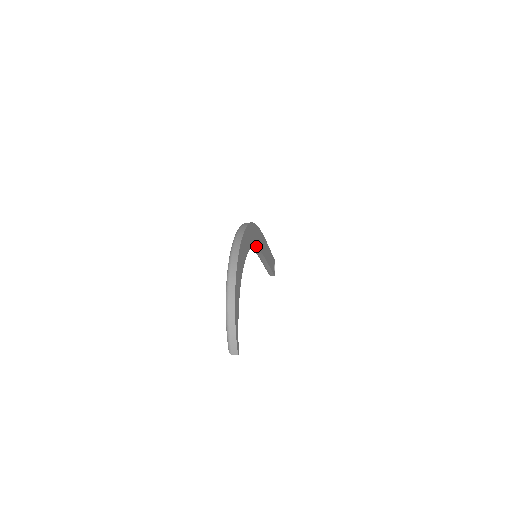
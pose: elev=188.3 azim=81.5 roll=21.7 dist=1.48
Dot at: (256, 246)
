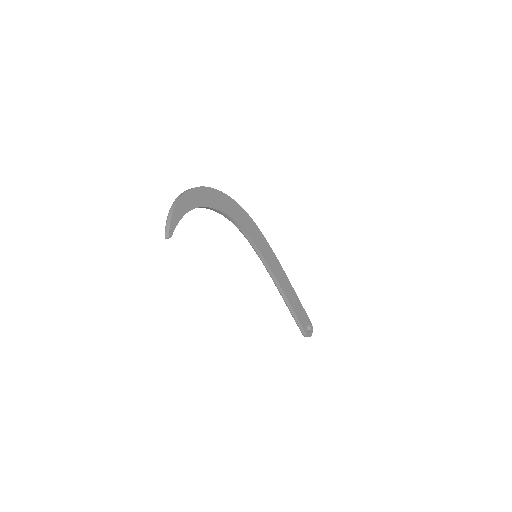
Dot at: (252, 239)
